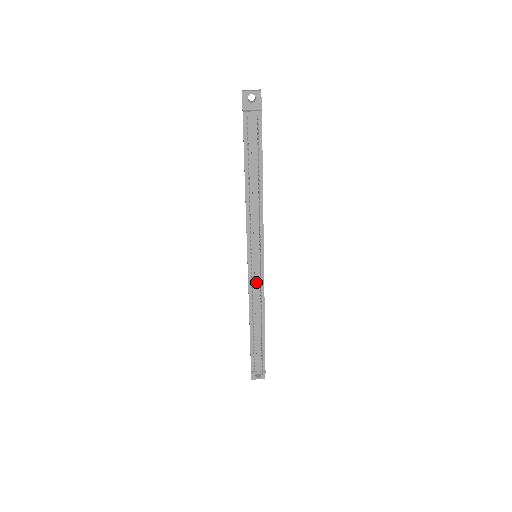
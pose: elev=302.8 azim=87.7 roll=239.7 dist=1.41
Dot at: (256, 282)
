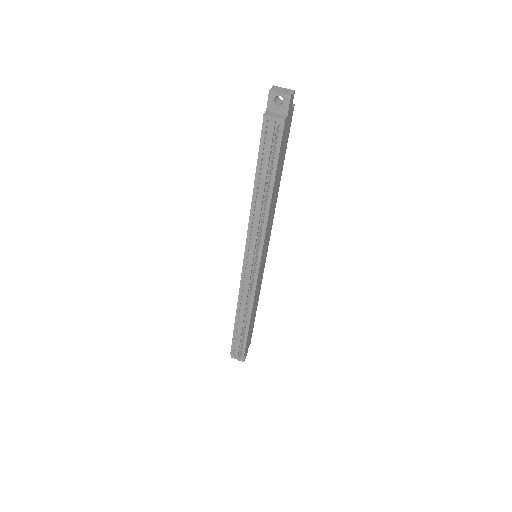
Dot at: (248, 282)
